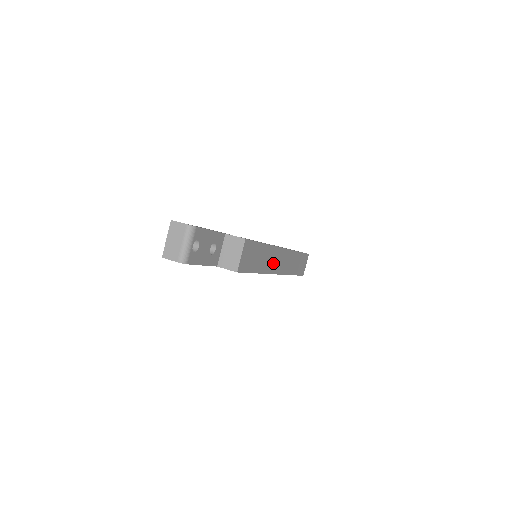
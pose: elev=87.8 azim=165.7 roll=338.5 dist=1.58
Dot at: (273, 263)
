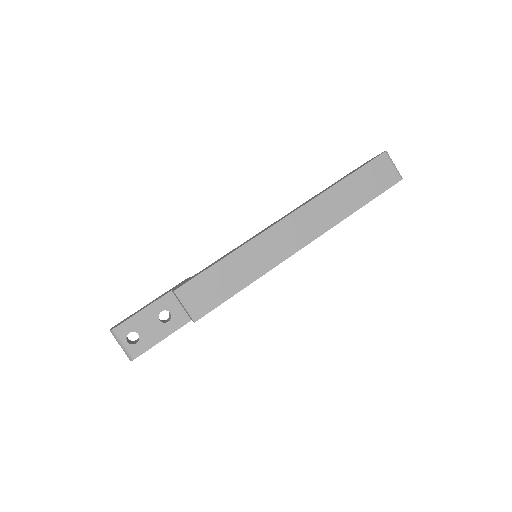
Dot at: (277, 249)
